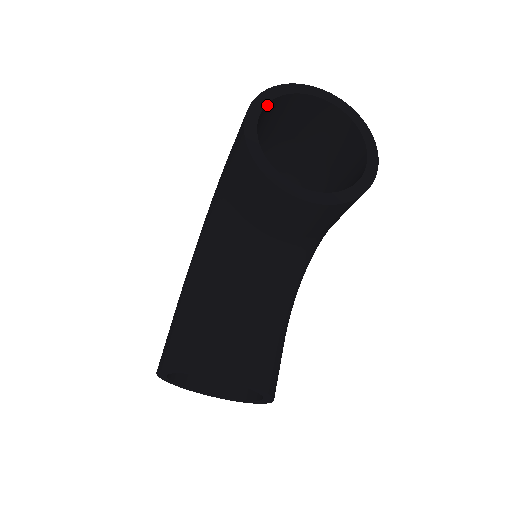
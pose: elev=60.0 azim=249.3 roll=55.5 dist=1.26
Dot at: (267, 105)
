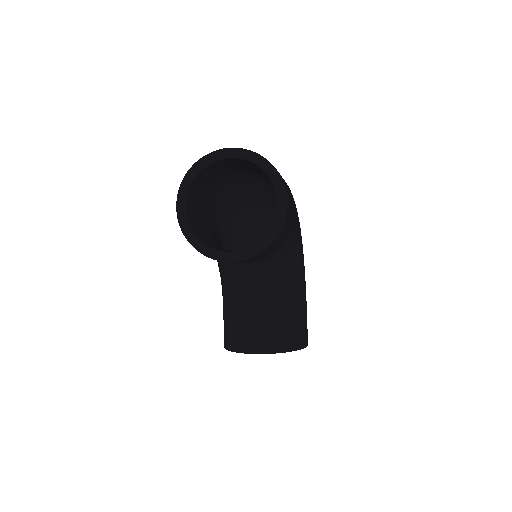
Dot at: (190, 188)
